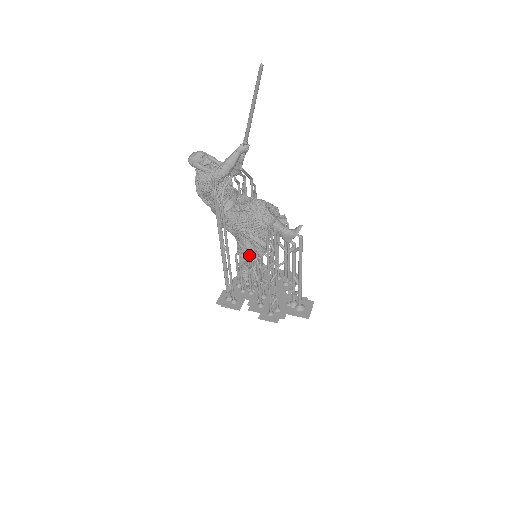
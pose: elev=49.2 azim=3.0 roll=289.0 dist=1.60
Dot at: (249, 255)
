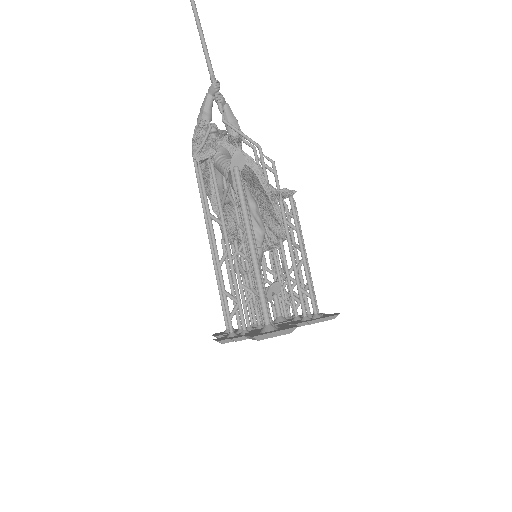
Dot at: occluded
